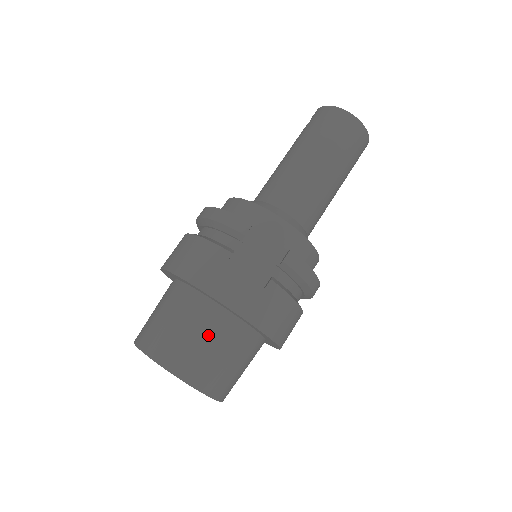
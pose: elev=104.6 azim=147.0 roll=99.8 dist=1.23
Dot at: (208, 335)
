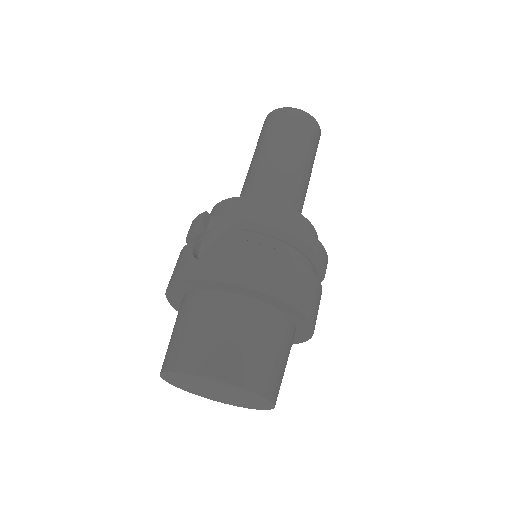
Dot at: (201, 320)
